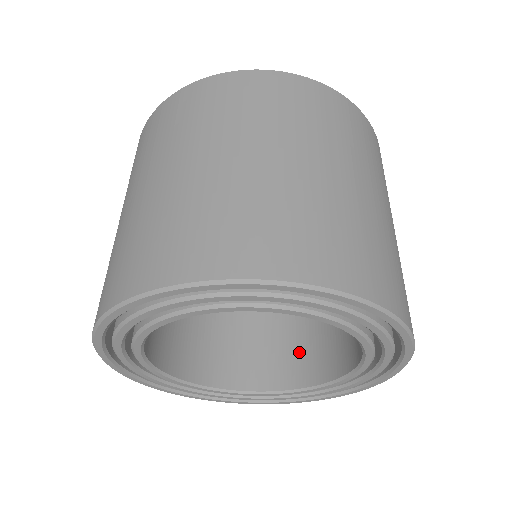
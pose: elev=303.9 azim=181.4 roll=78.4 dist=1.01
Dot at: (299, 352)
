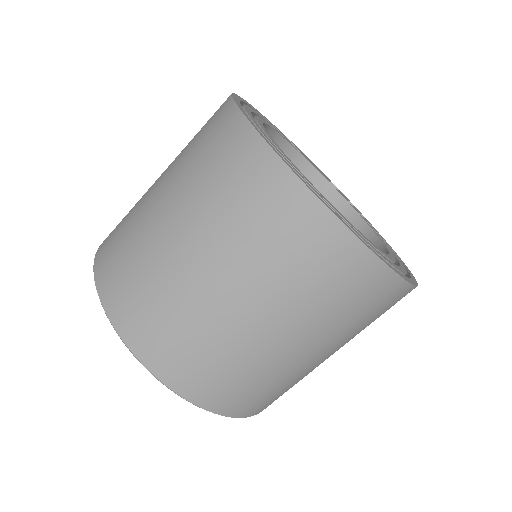
Dot at: occluded
